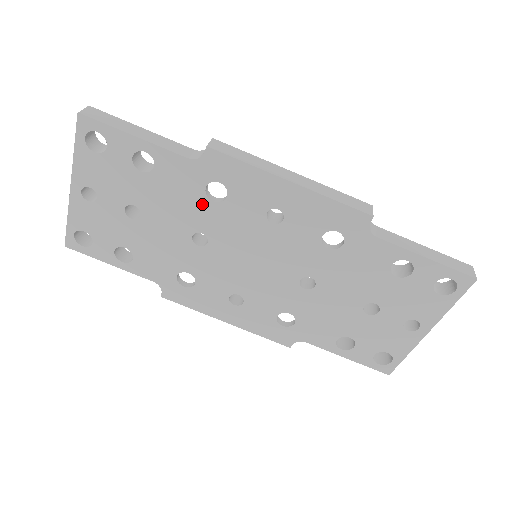
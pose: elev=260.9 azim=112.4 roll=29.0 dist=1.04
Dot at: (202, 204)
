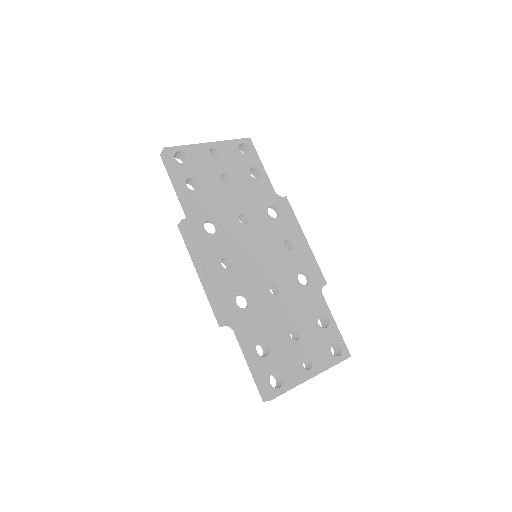
Dot at: (262, 209)
